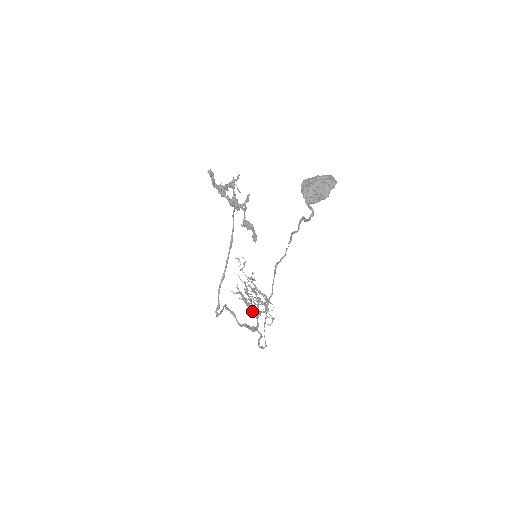
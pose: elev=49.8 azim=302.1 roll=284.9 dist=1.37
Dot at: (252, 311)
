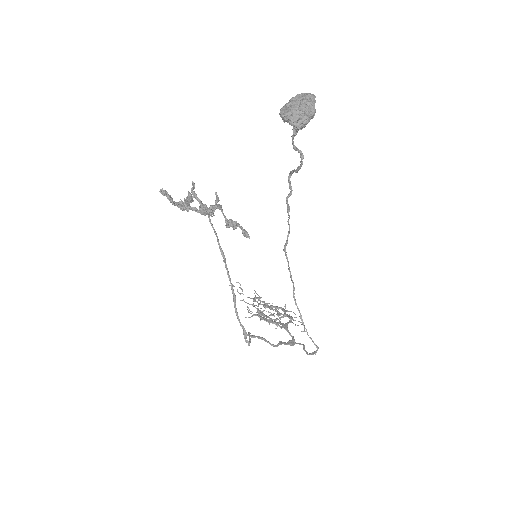
Dot at: (279, 325)
